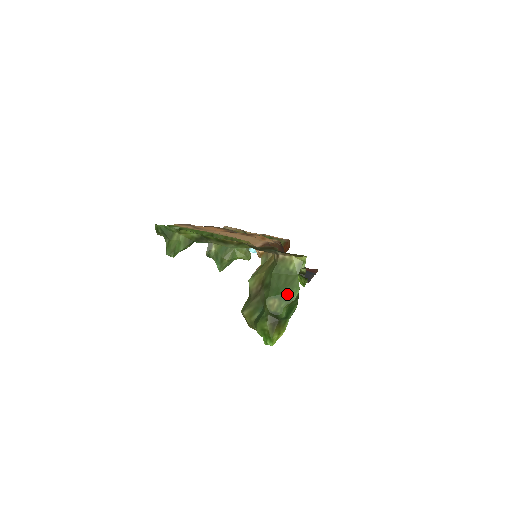
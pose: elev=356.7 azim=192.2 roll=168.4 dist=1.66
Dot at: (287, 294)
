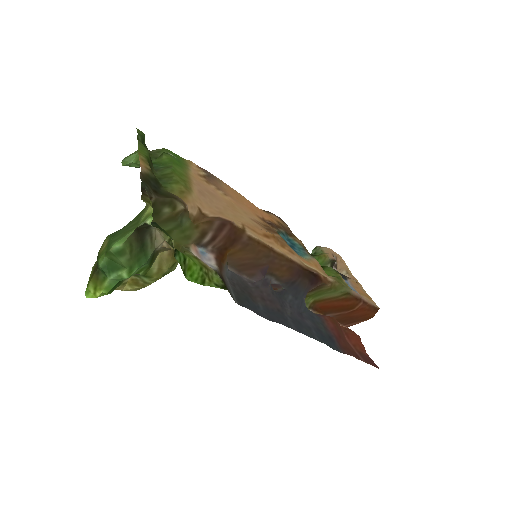
Dot at: (113, 240)
